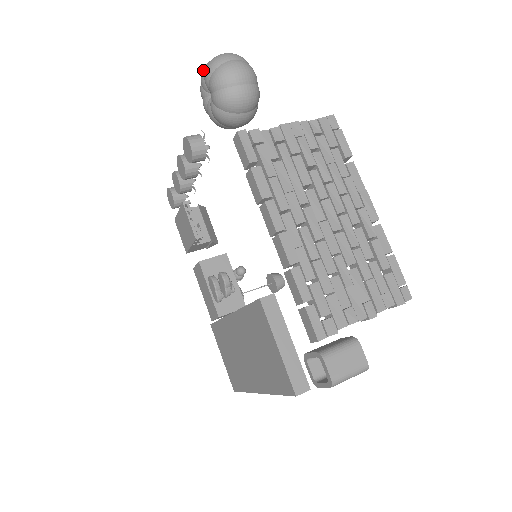
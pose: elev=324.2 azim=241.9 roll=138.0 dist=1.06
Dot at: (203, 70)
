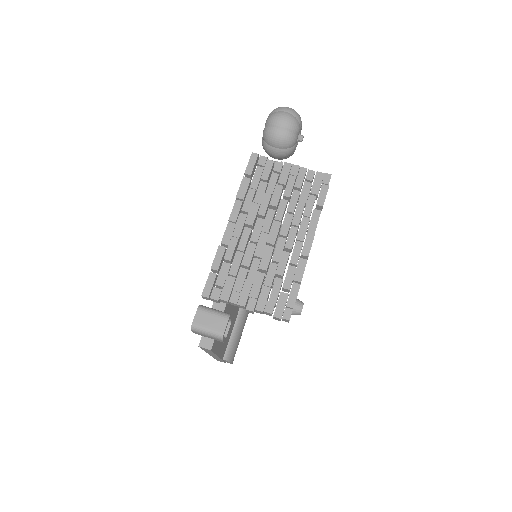
Dot at: occluded
